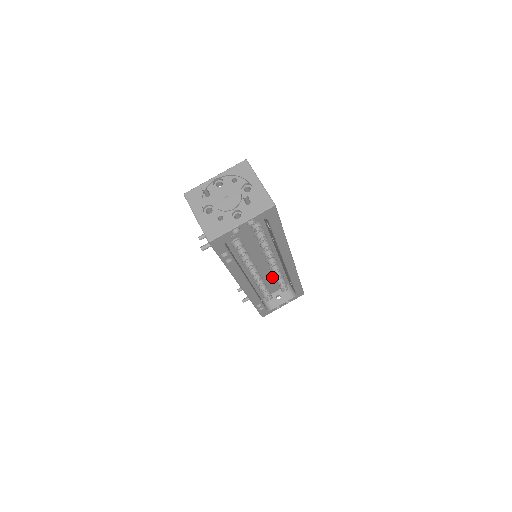
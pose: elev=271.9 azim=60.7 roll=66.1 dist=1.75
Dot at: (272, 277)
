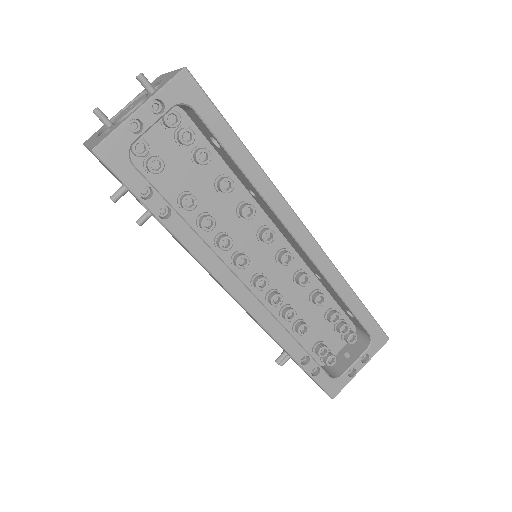
Dot at: (312, 308)
